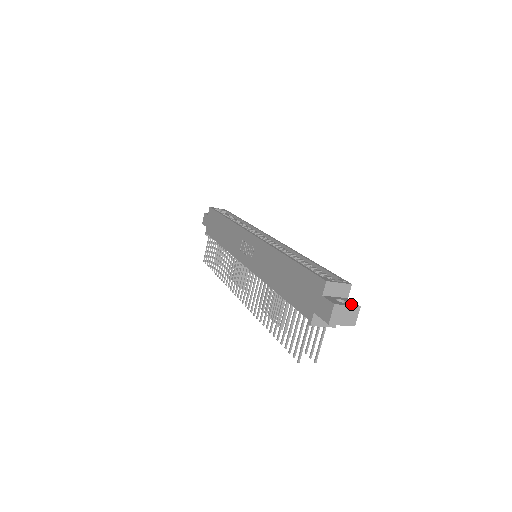
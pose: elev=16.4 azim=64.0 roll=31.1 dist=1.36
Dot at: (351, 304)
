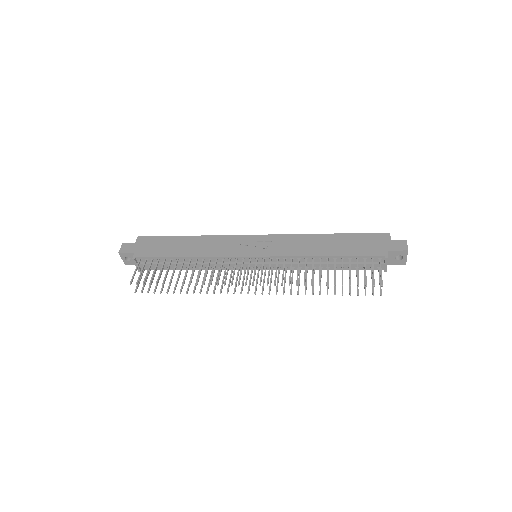
Dot at: occluded
